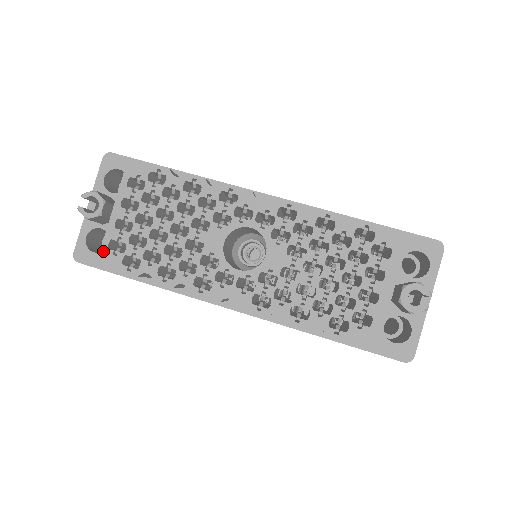
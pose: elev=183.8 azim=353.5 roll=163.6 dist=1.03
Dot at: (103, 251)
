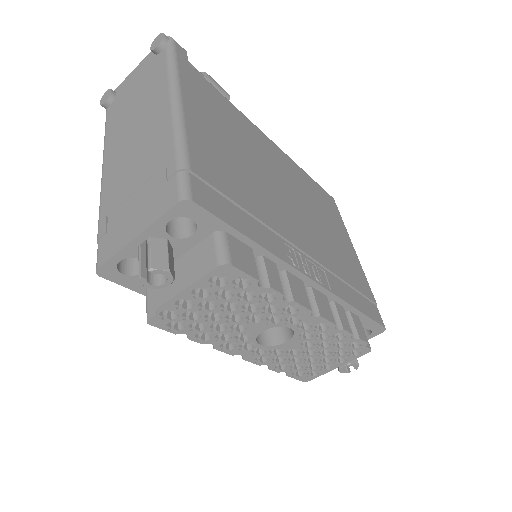
Dot at: (134, 276)
